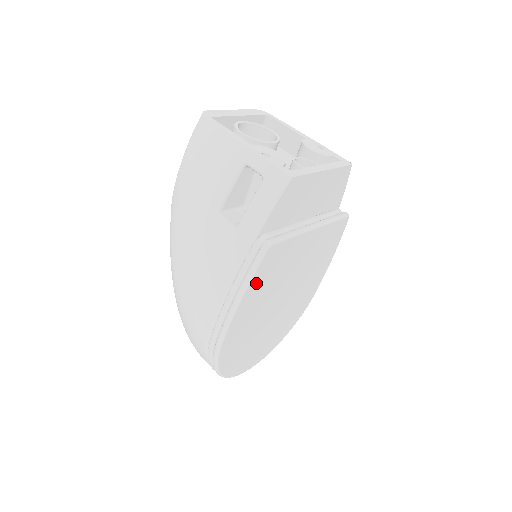
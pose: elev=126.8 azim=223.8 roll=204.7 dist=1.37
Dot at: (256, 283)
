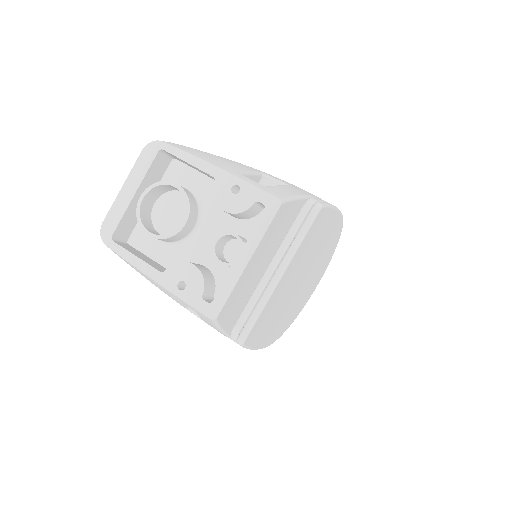
Dot at: (258, 338)
